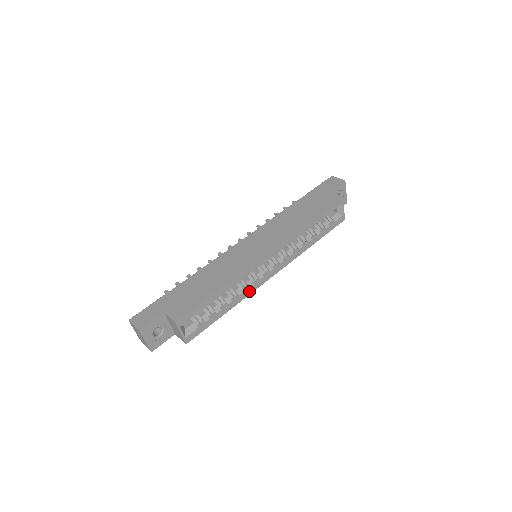
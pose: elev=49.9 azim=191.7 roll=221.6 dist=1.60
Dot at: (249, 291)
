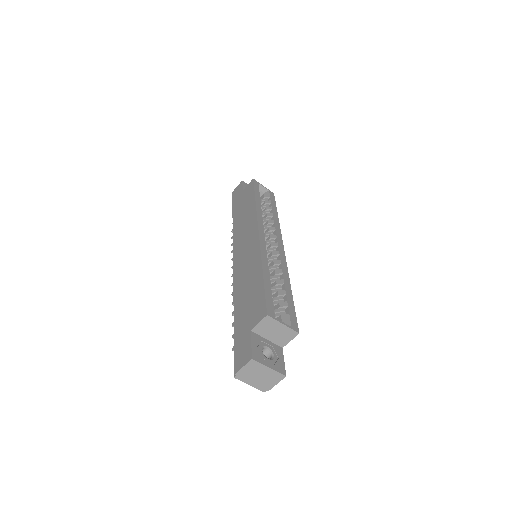
Dot at: (284, 267)
